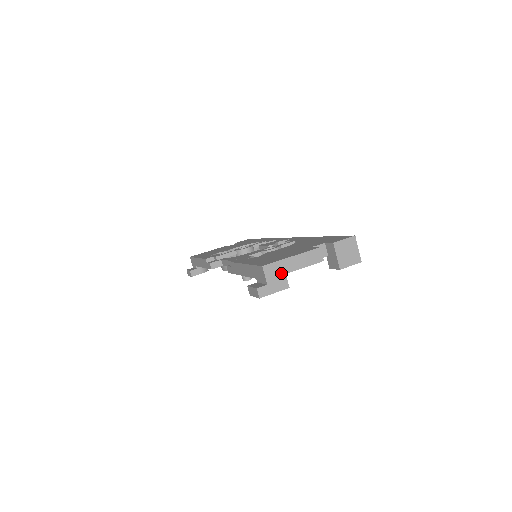
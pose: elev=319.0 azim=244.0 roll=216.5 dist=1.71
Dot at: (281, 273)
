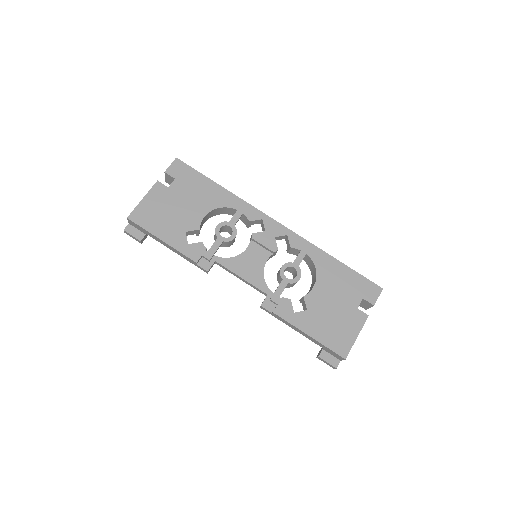
Dot at: occluded
